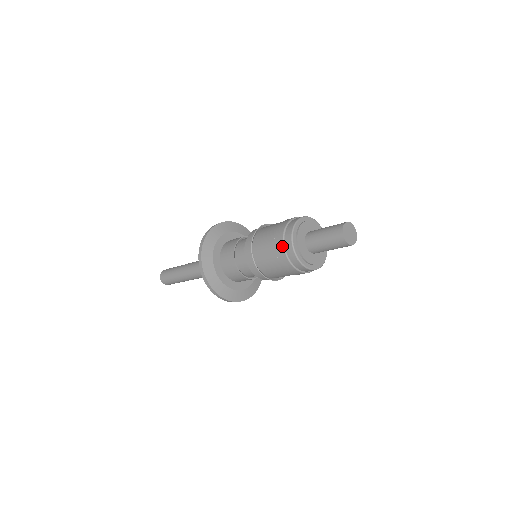
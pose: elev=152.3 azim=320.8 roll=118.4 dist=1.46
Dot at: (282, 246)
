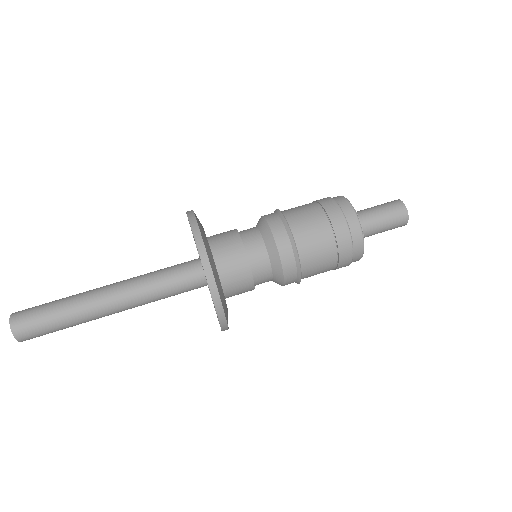
Dot at: (346, 225)
